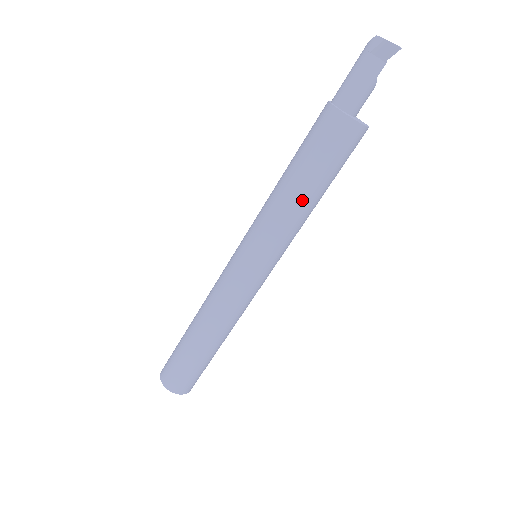
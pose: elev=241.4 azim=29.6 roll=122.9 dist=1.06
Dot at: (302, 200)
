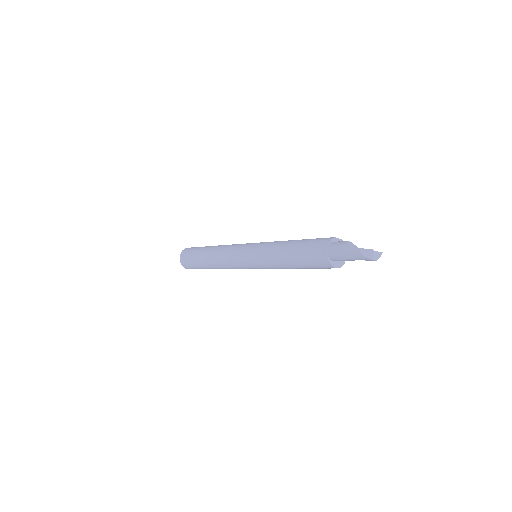
Dot at: occluded
